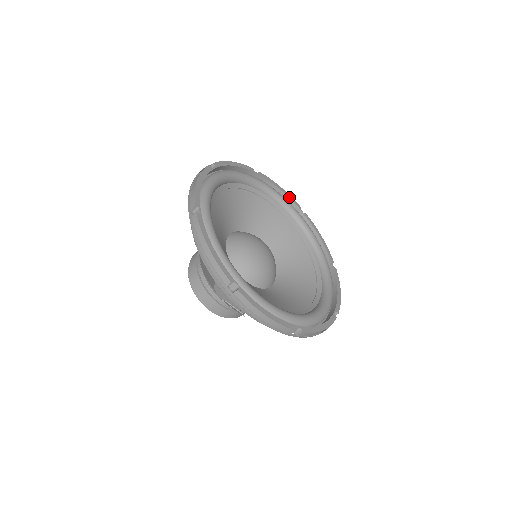
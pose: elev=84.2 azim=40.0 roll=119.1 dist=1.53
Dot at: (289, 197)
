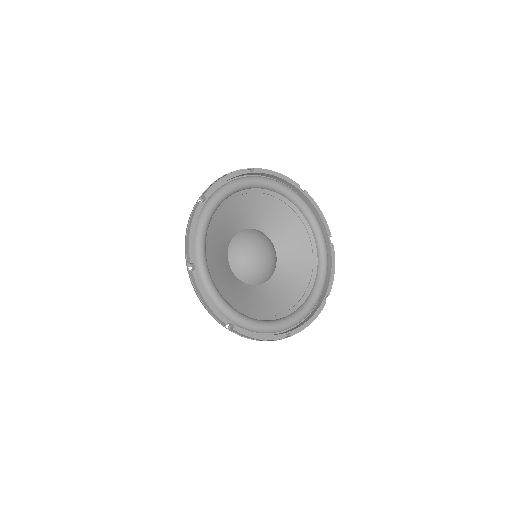
Dot at: (287, 181)
